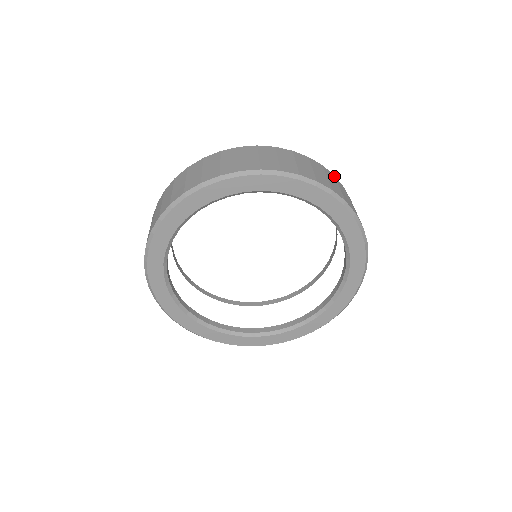
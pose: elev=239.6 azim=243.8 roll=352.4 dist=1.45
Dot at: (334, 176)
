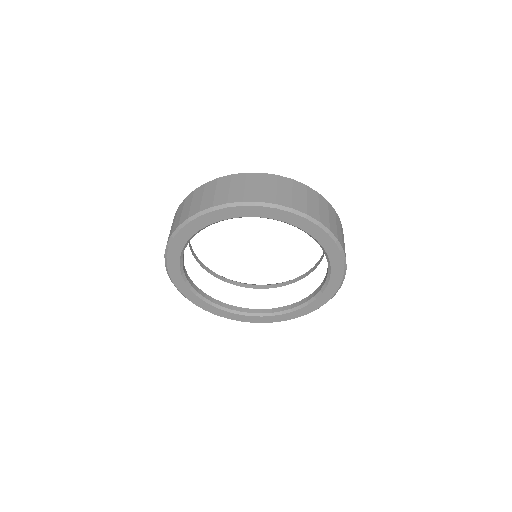
Dot at: (260, 174)
